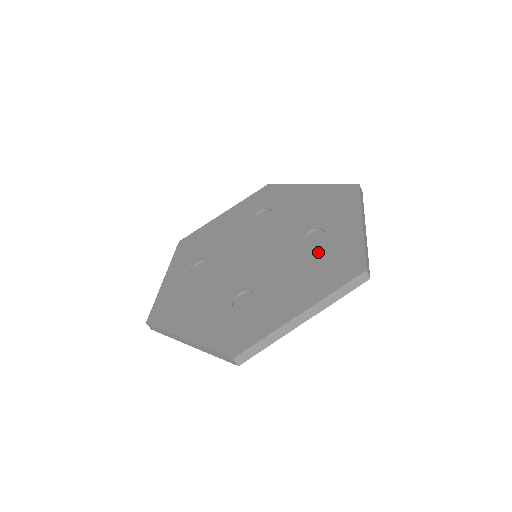
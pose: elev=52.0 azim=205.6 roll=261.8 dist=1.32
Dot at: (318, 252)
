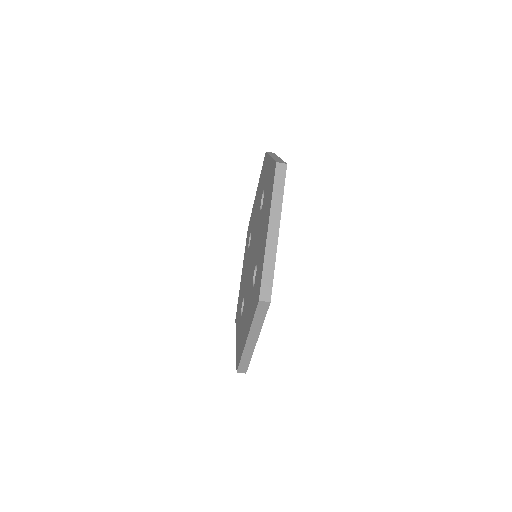
Dot at: (264, 200)
